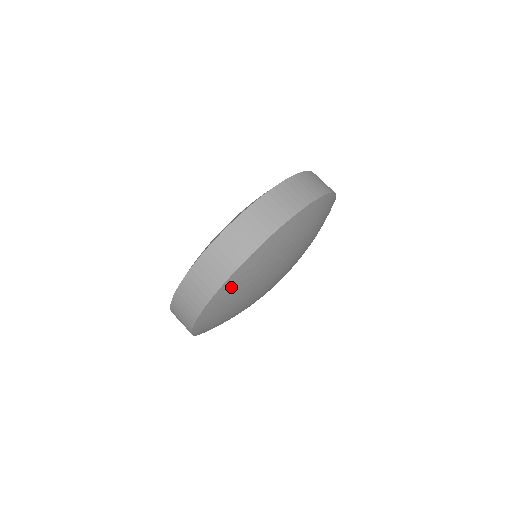
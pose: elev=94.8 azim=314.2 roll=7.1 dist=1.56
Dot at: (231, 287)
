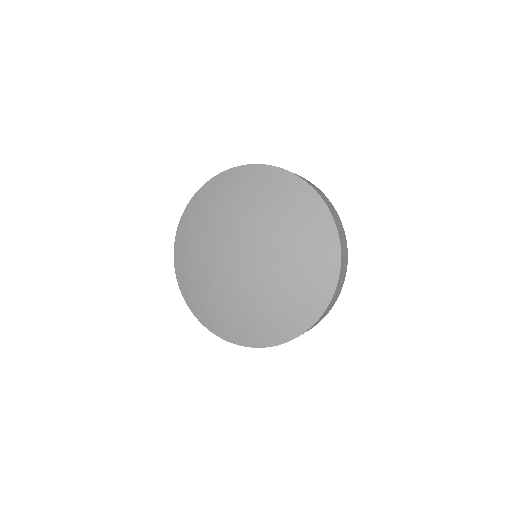
Dot at: occluded
